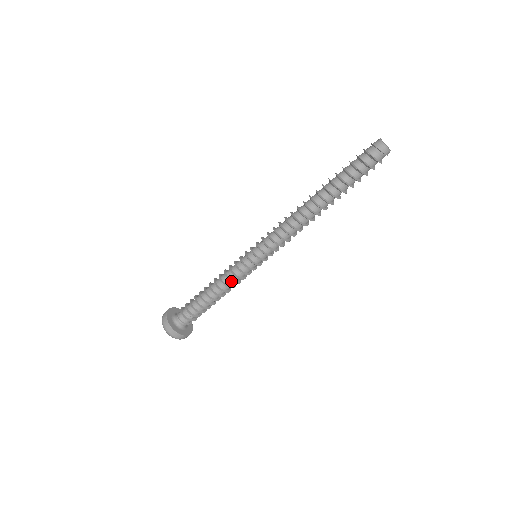
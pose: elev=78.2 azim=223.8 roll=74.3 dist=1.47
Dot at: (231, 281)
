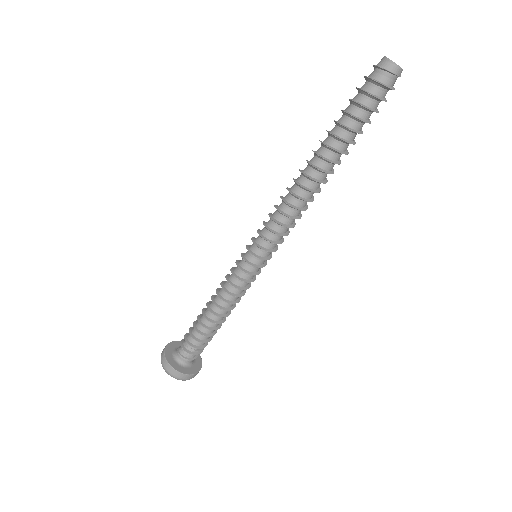
Dot at: (229, 293)
